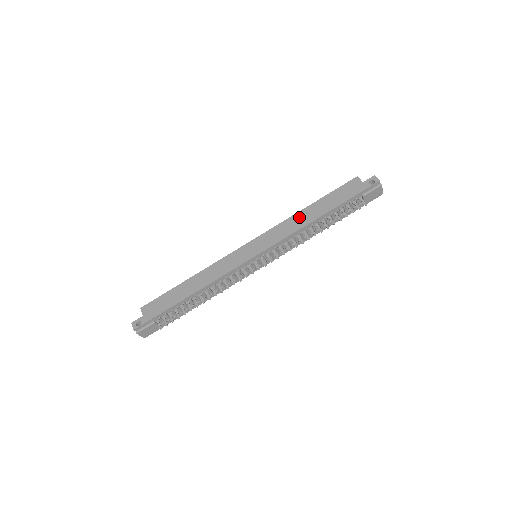
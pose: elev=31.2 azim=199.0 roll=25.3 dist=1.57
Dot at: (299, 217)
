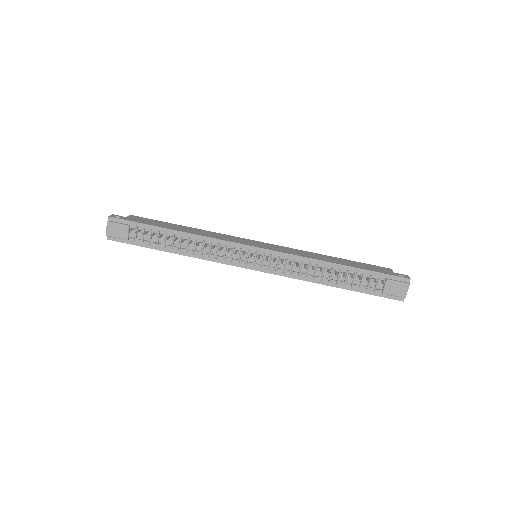
Dot at: (318, 255)
